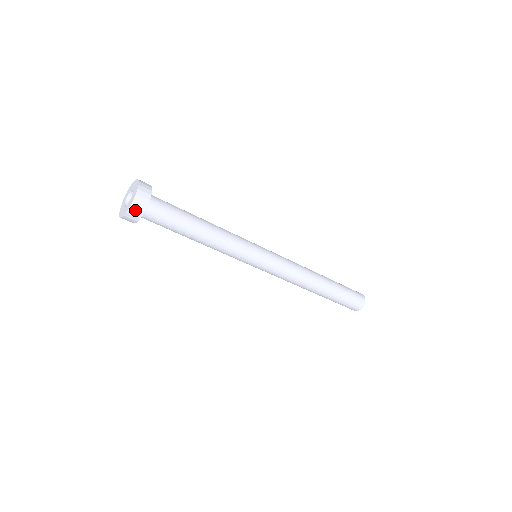
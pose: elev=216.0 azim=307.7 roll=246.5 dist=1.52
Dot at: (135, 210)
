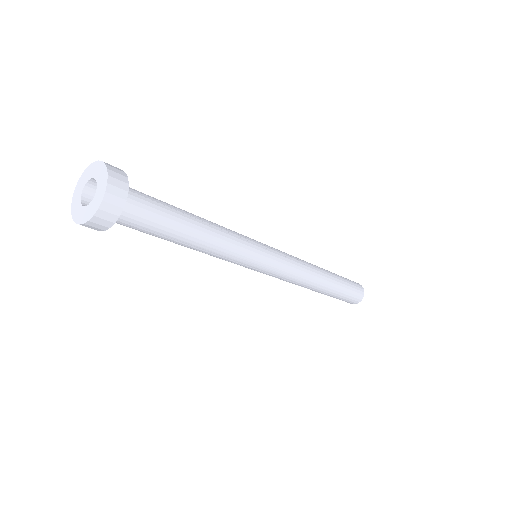
Dot at: (85, 226)
